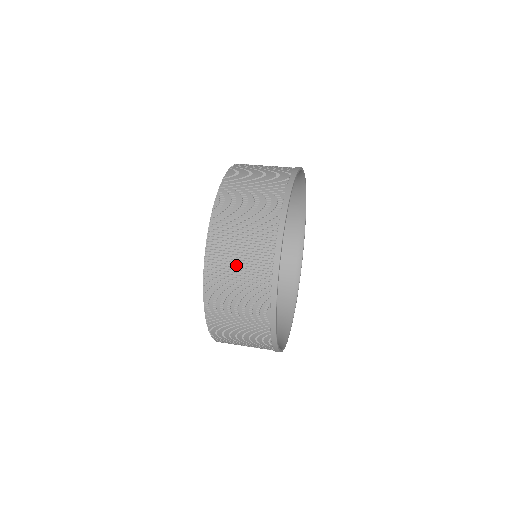
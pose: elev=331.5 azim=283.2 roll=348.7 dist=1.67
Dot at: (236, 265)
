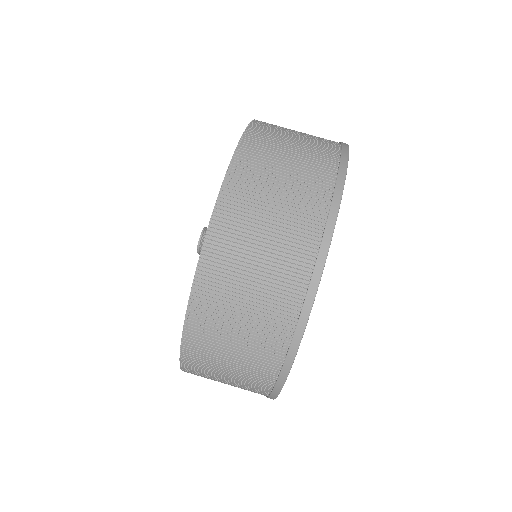
Dot at: (245, 291)
